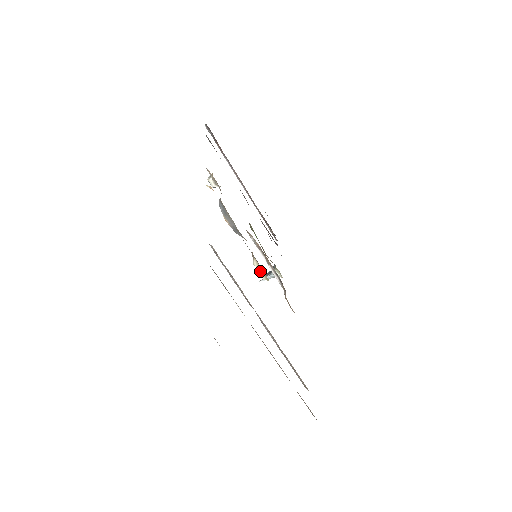
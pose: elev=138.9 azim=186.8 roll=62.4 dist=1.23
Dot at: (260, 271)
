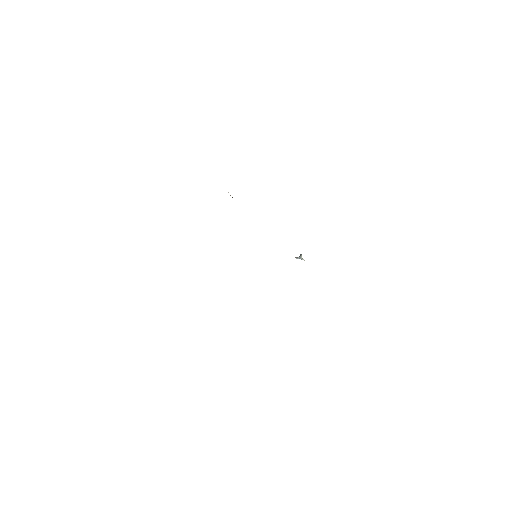
Dot at: occluded
